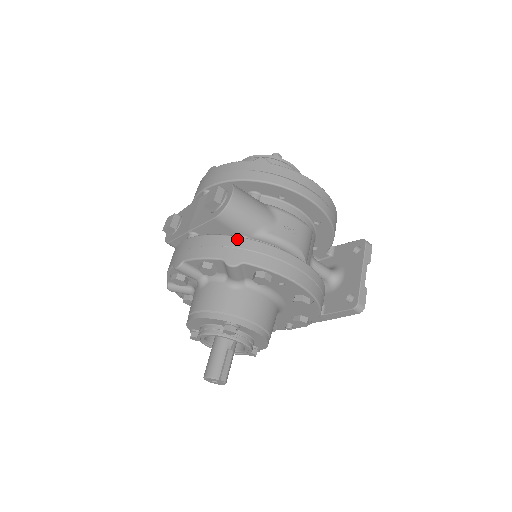
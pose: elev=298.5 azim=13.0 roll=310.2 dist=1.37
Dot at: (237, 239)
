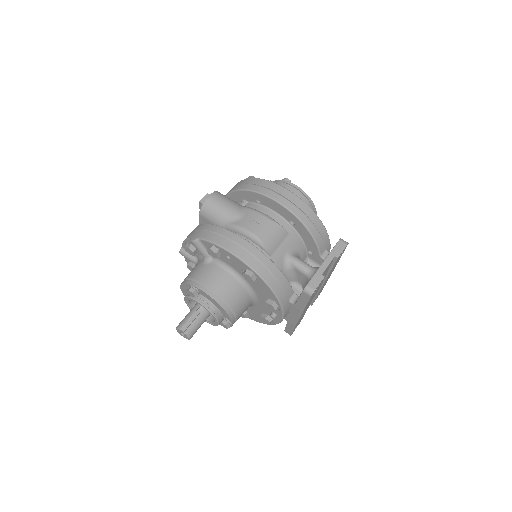
Dot at: (204, 225)
